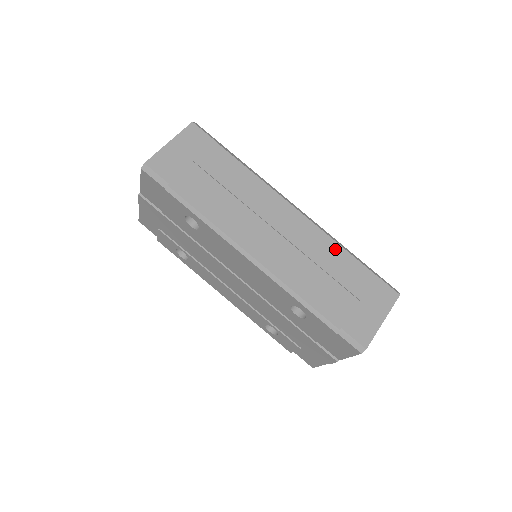
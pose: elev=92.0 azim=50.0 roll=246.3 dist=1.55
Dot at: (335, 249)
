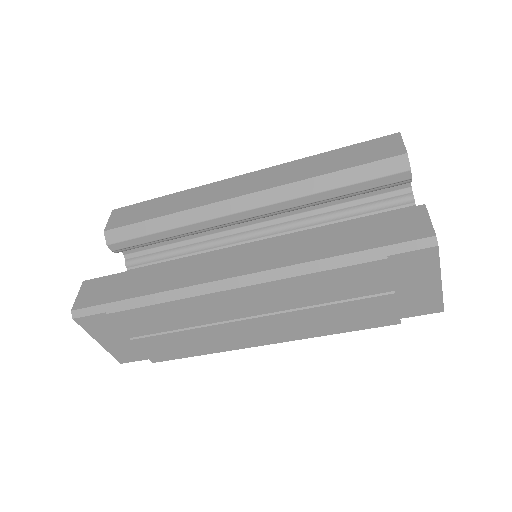
Dot at: (316, 280)
